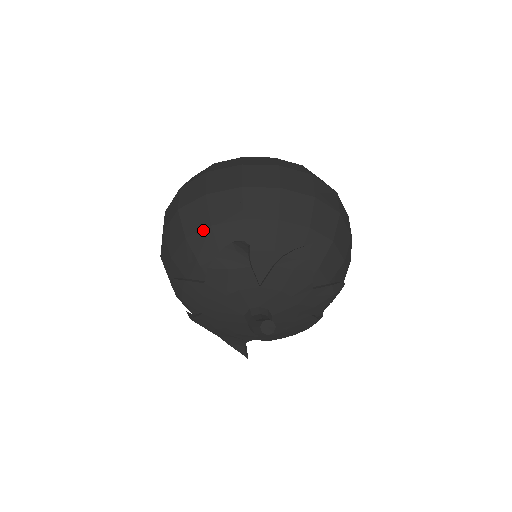
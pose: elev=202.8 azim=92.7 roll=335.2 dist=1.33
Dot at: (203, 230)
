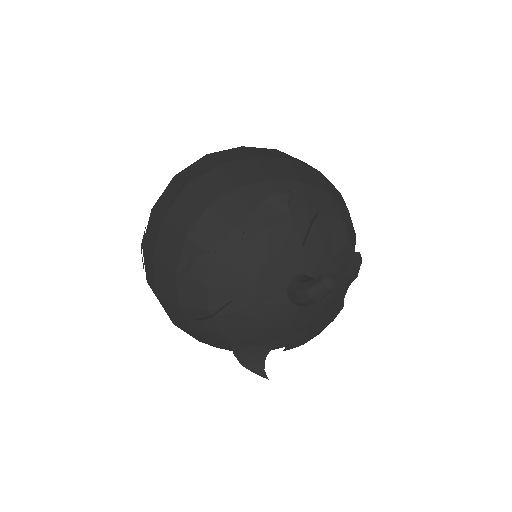
Dot at: (228, 194)
